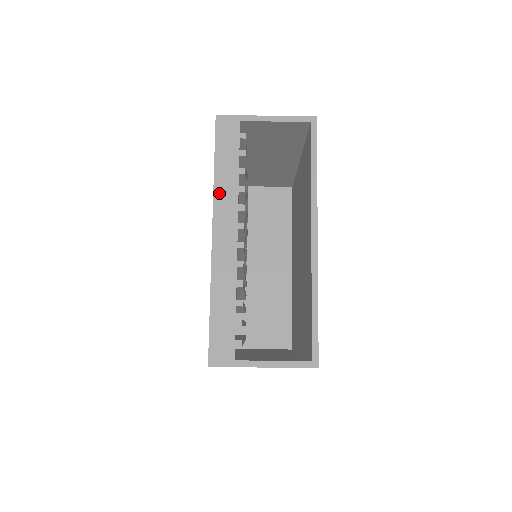
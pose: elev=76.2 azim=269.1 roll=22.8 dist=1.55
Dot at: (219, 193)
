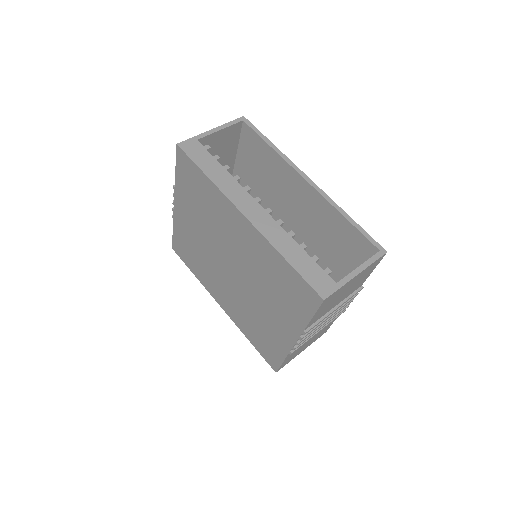
Dot at: (224, 188)
